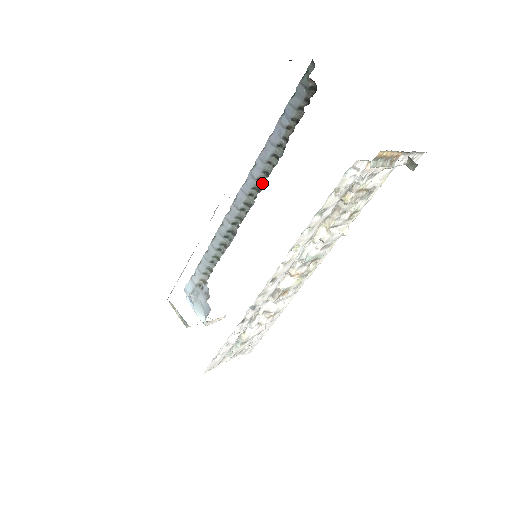
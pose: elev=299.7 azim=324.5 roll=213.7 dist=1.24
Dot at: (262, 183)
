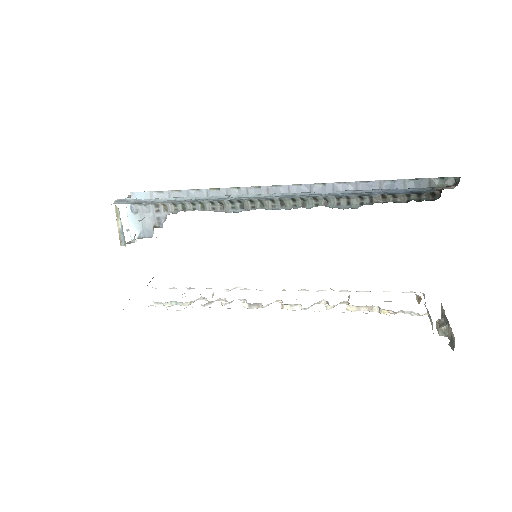
Dot at: (314, 203)
